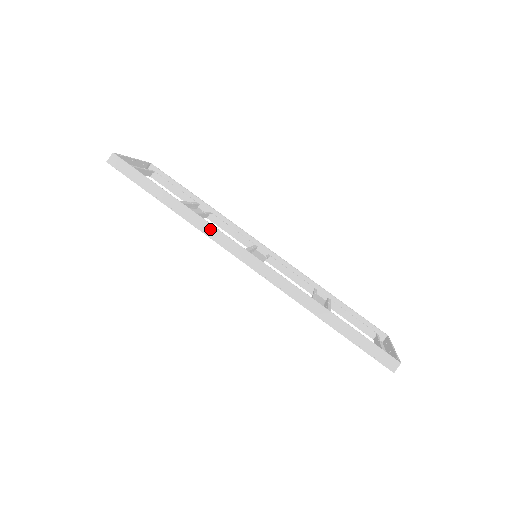
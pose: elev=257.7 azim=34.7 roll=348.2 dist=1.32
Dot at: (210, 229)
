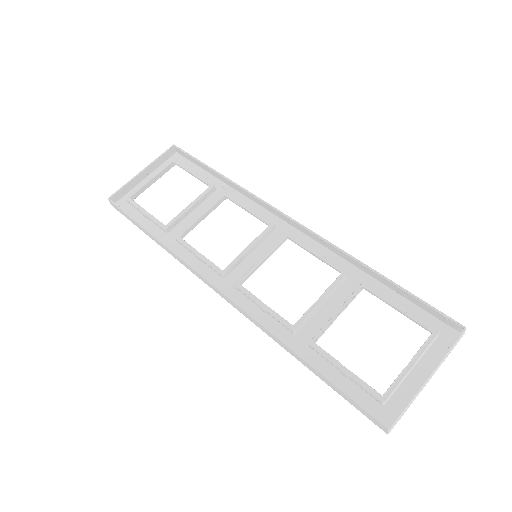
Dot at: (183, 263)
